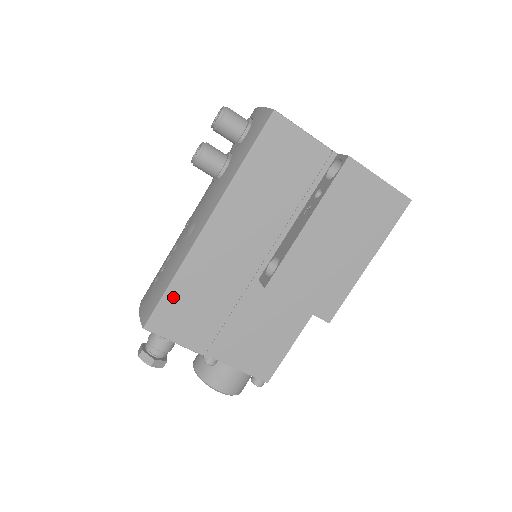
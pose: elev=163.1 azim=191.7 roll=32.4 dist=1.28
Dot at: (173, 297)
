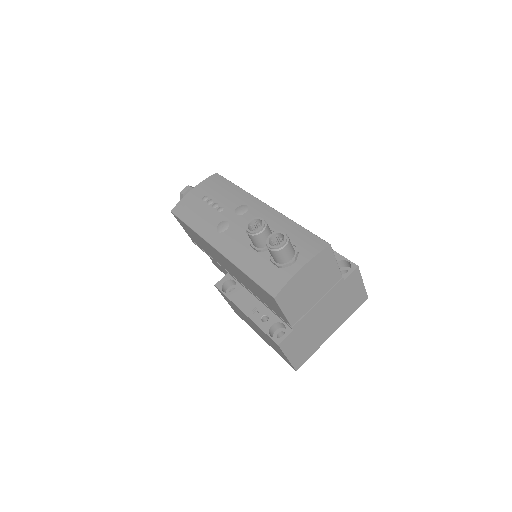
Dot at: (188, 228)
